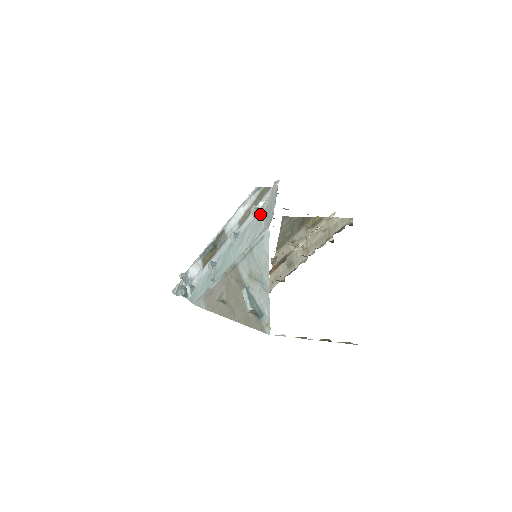
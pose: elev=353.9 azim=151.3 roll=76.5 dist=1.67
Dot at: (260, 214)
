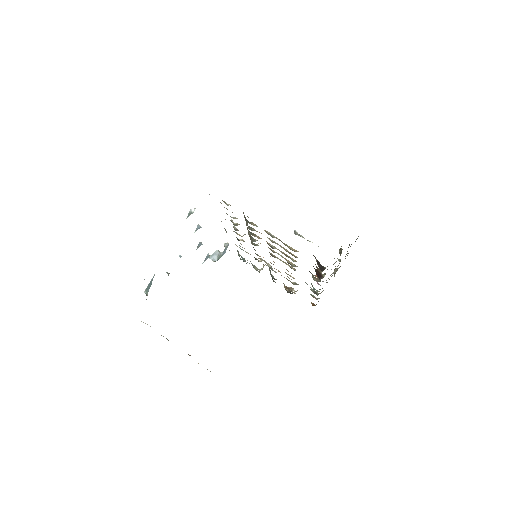
Dot at: occluded
